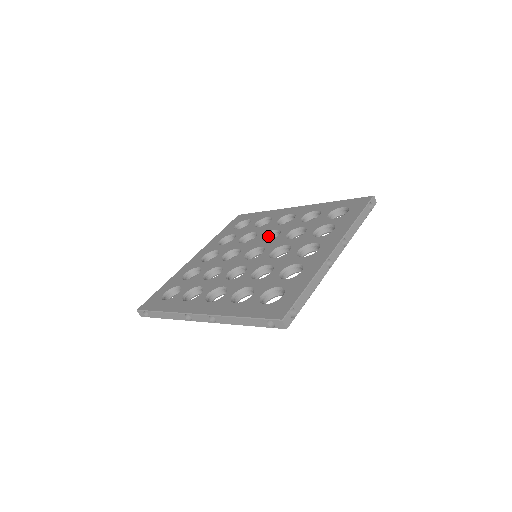
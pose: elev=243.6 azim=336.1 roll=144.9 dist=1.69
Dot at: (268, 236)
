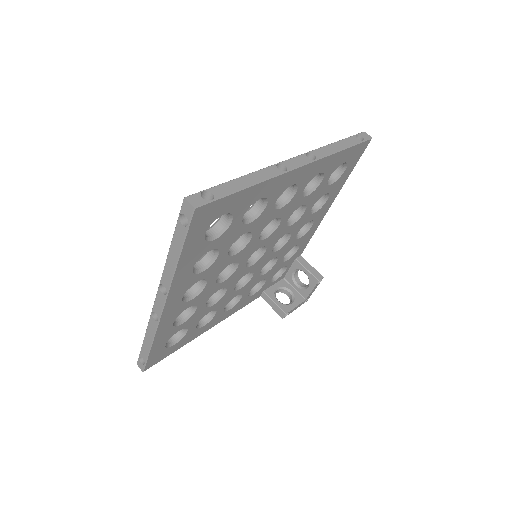
Dot at: (277, 242)
